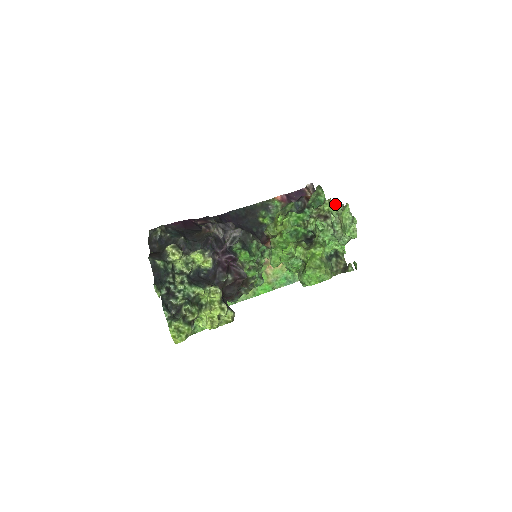
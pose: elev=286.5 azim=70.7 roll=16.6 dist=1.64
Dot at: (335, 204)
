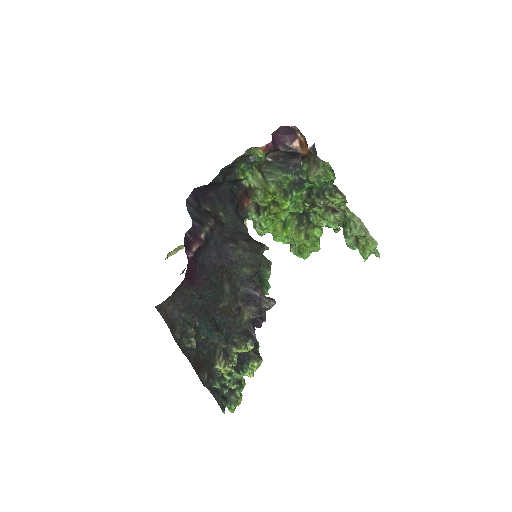
Dot at: (361, 235)
